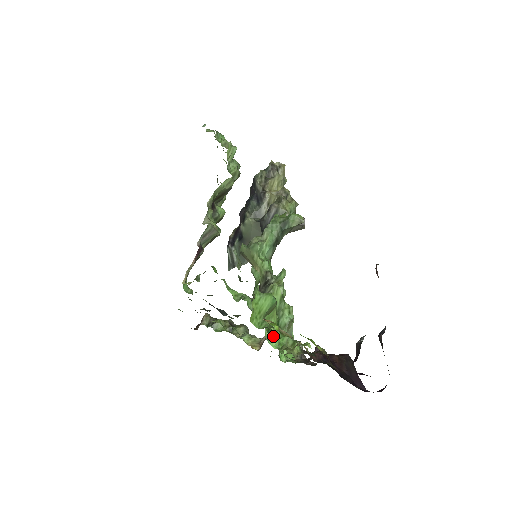
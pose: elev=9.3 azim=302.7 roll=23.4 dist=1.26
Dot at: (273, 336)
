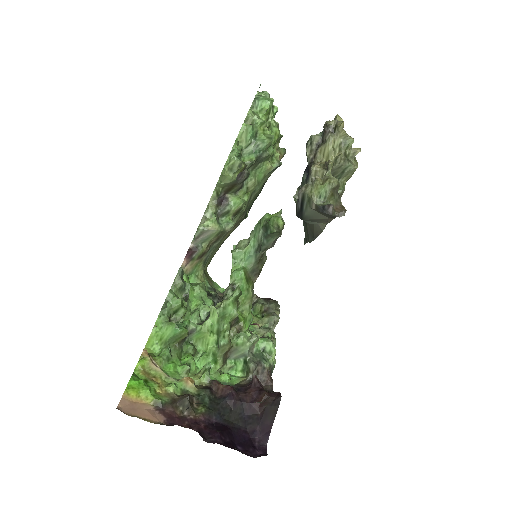
Dot at: (182, 360)
